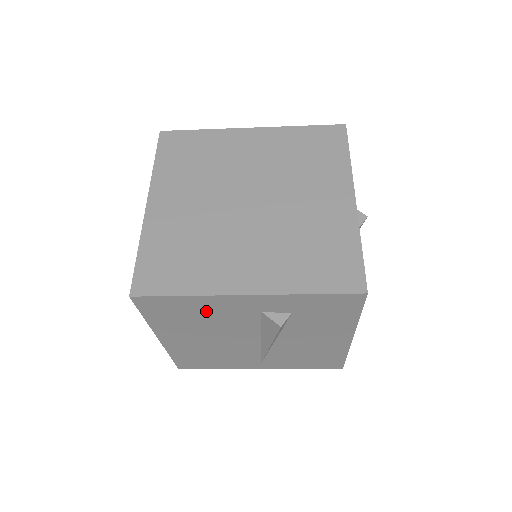
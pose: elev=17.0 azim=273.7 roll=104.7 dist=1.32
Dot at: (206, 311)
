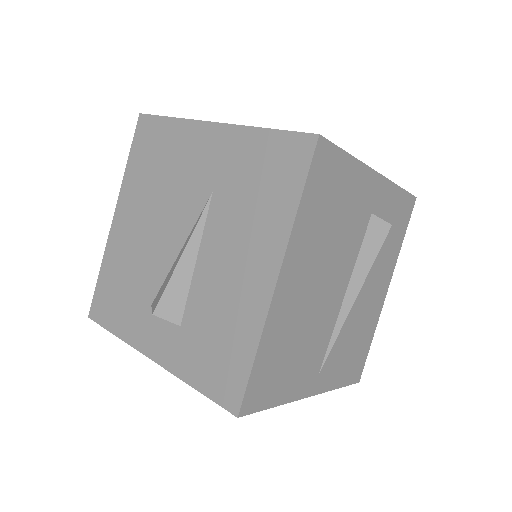
Dot at: (346, 200)
